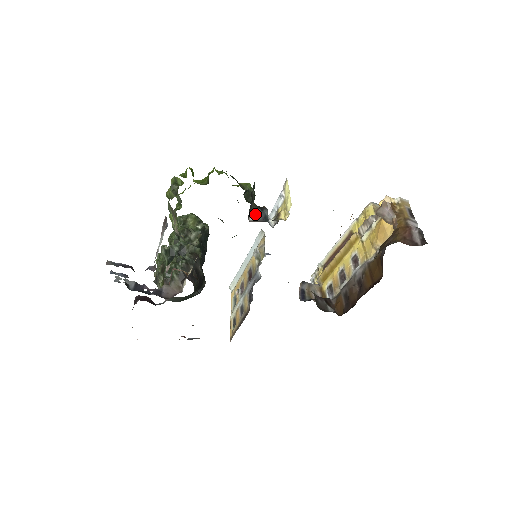
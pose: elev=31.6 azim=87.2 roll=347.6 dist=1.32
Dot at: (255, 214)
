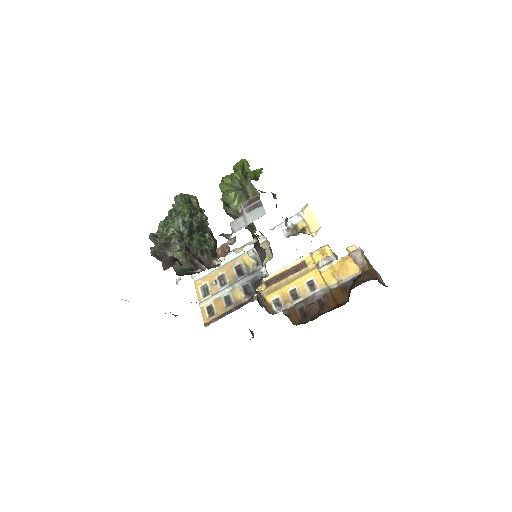
Dot at: (286, 222)
